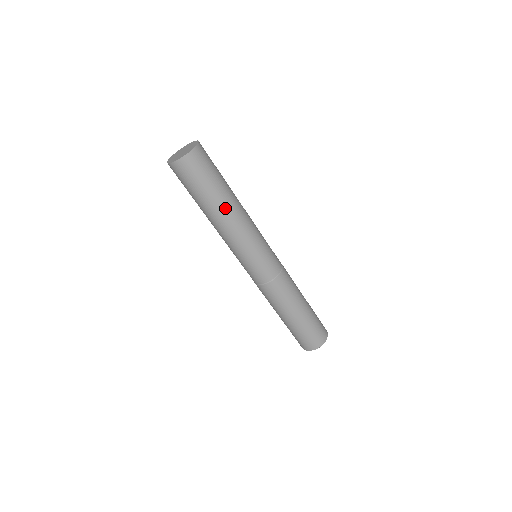
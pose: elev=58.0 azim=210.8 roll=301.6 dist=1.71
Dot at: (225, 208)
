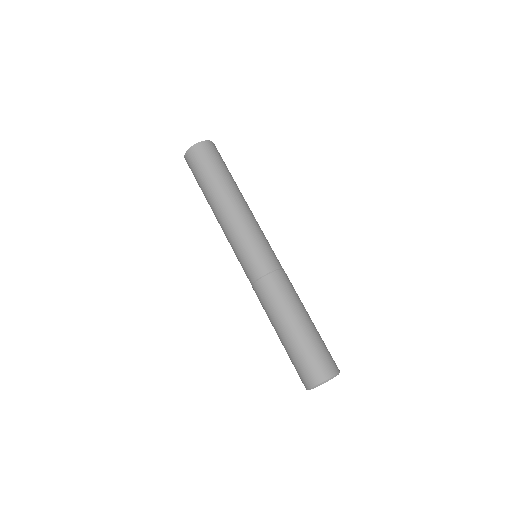
Dot at: (237, 189)
